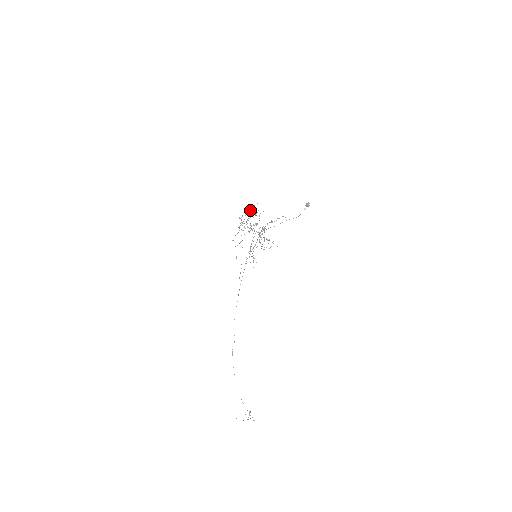
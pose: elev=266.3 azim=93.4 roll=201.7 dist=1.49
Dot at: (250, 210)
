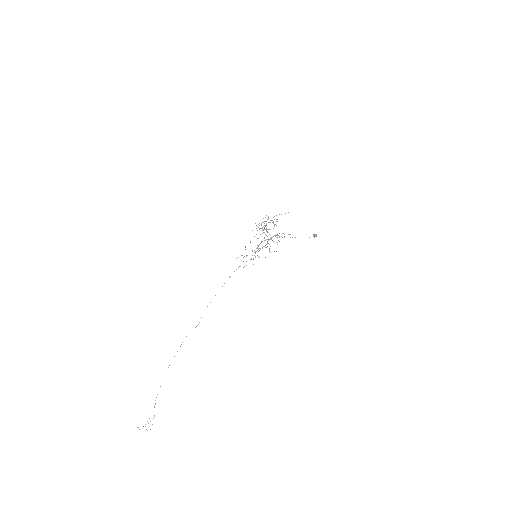
Dot at: occluded
